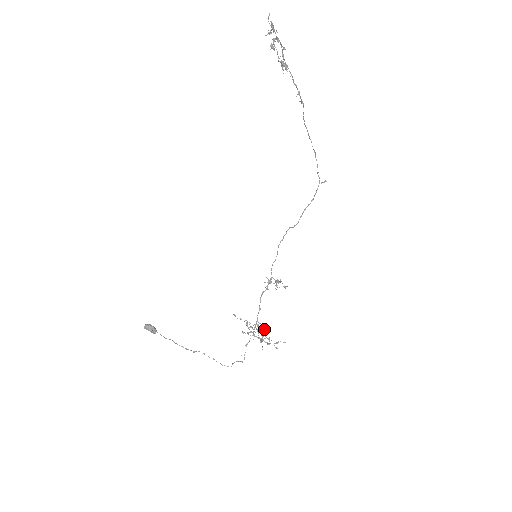
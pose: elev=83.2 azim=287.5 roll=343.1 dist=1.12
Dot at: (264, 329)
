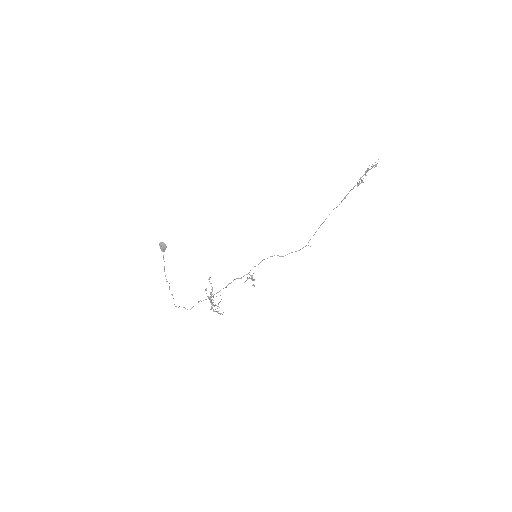
Dot at: occluded
